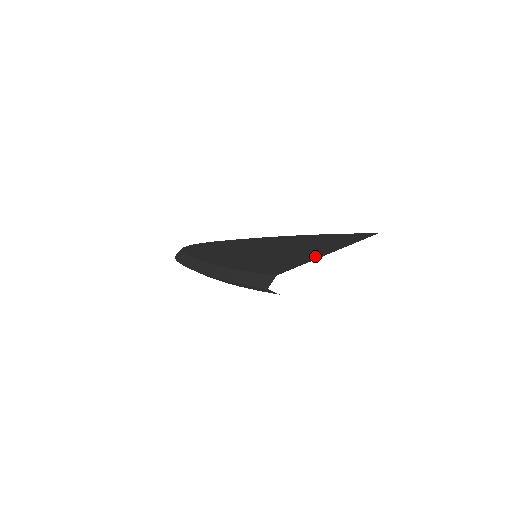
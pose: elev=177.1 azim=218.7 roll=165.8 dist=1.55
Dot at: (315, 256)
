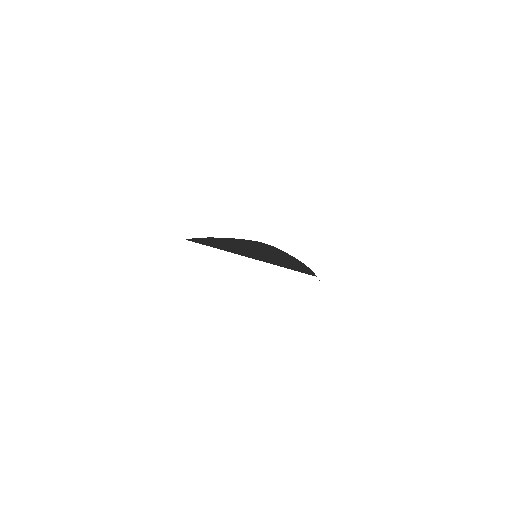
Dot at: (237, 253)
